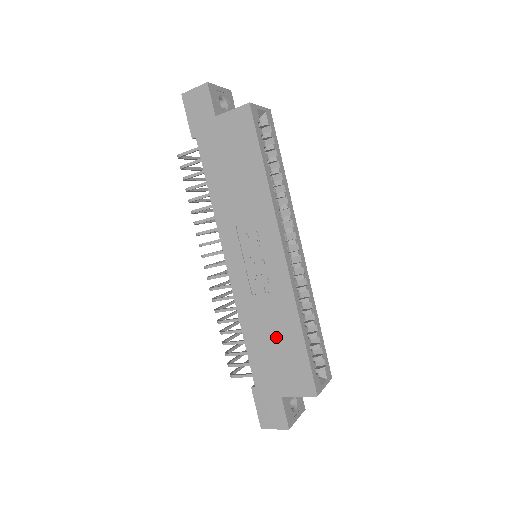
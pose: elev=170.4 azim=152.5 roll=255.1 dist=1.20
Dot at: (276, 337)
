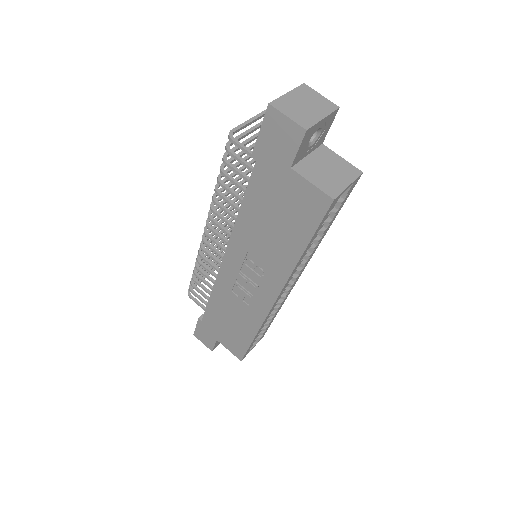
Dot at: (234, 322)
